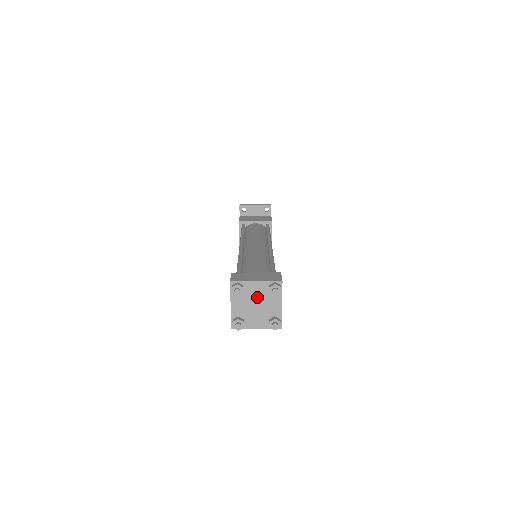
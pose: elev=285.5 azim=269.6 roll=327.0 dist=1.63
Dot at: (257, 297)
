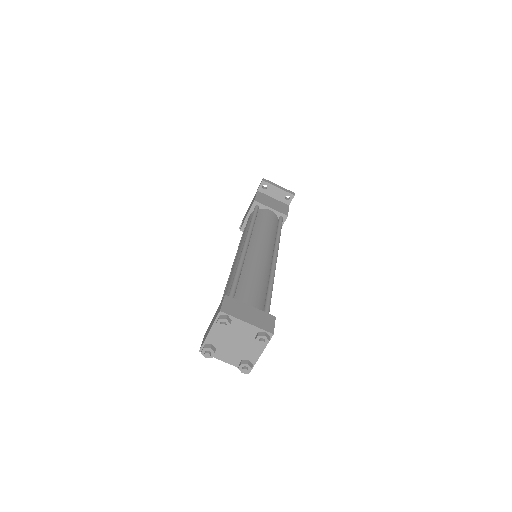
Dot at: (240, 336)
